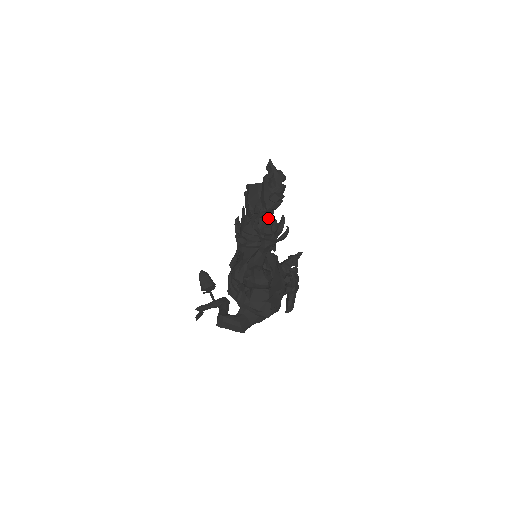
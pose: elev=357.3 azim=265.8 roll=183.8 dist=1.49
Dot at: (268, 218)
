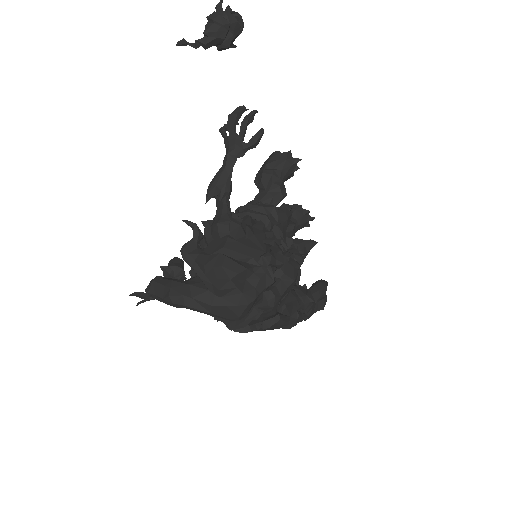
Dot at: (236, 110)
